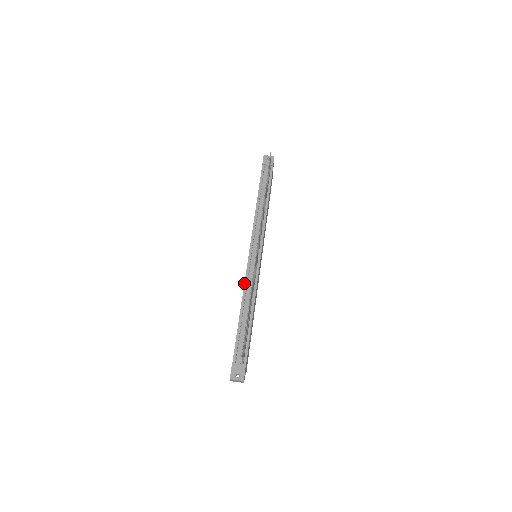
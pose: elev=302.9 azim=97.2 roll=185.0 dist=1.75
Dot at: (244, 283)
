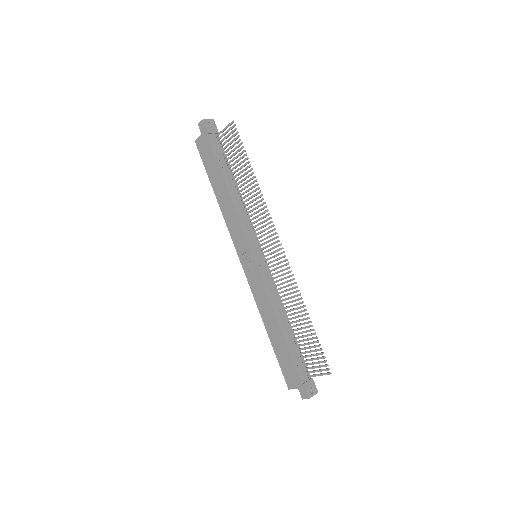
Dot at: (267, 293)
